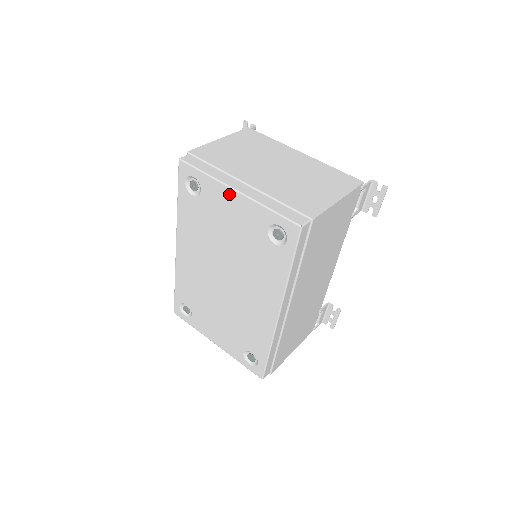
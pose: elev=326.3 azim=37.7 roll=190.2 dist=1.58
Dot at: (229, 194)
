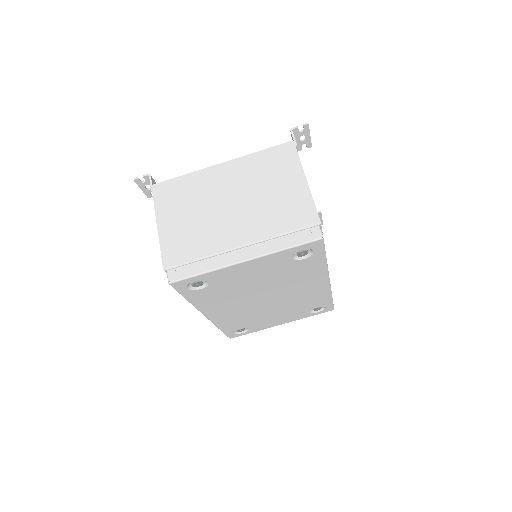
Dot at: (239, 267)
